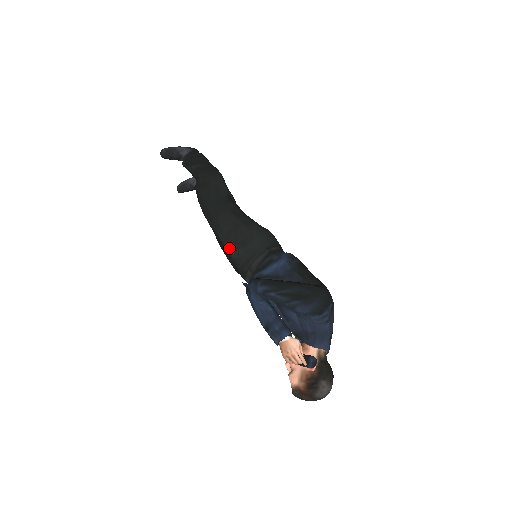
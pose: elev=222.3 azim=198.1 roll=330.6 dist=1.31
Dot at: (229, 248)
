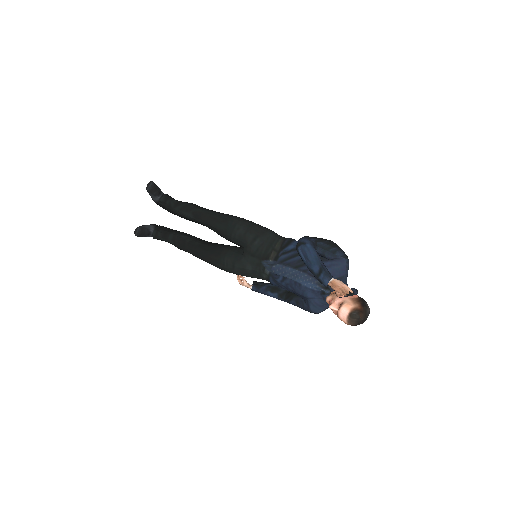
Dot at: (252, 237)
